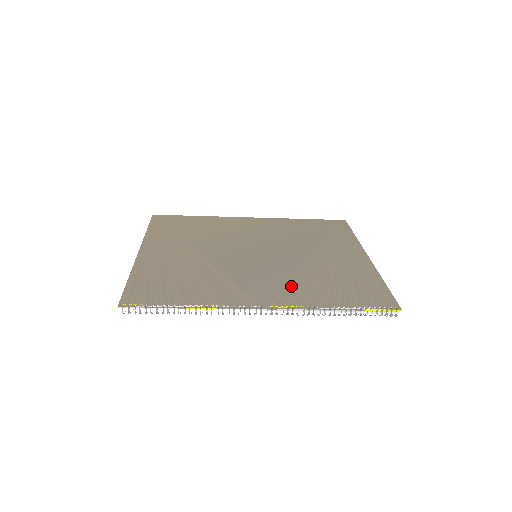
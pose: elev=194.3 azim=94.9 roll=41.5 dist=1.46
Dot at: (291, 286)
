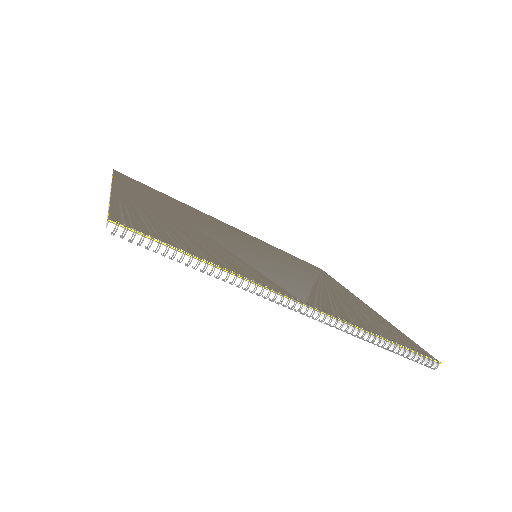
Dot at: (317, 296)
